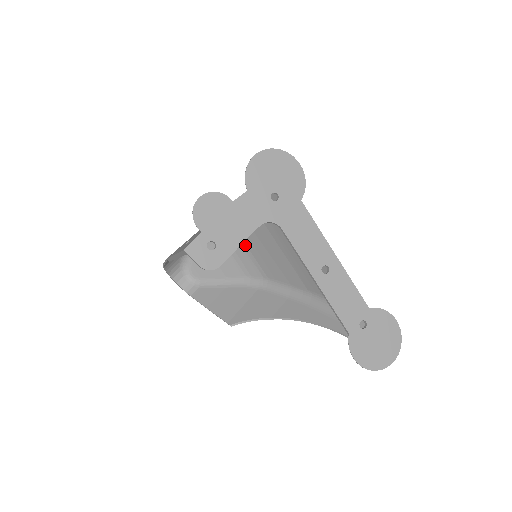
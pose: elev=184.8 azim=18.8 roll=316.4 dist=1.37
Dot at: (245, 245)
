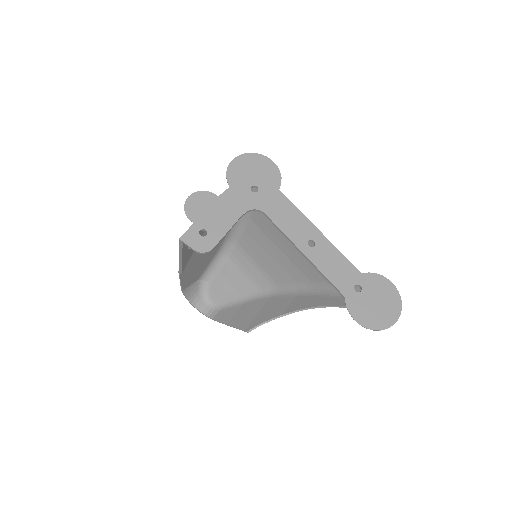
Dot at: (251, 258)
